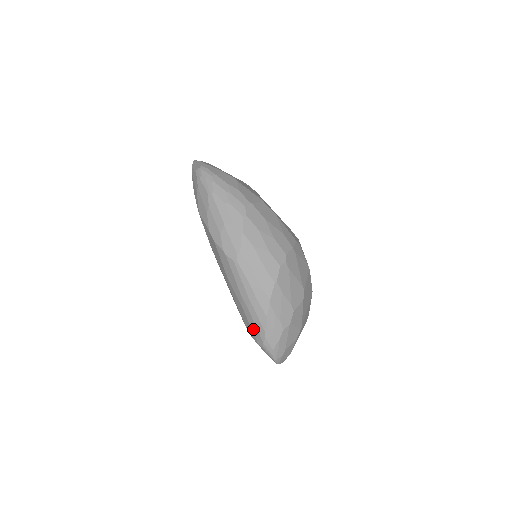
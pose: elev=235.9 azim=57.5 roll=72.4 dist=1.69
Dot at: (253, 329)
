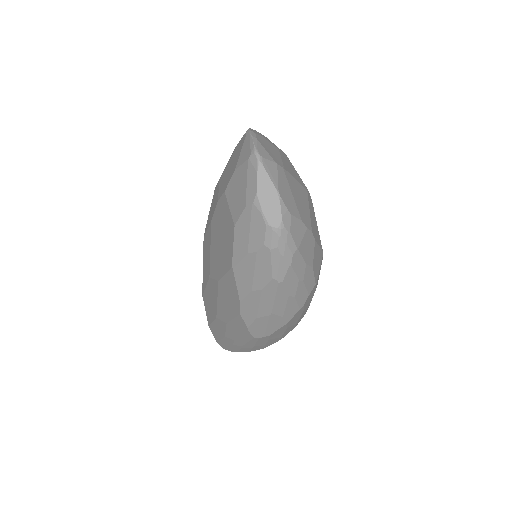
Dot at: (223, 343)
